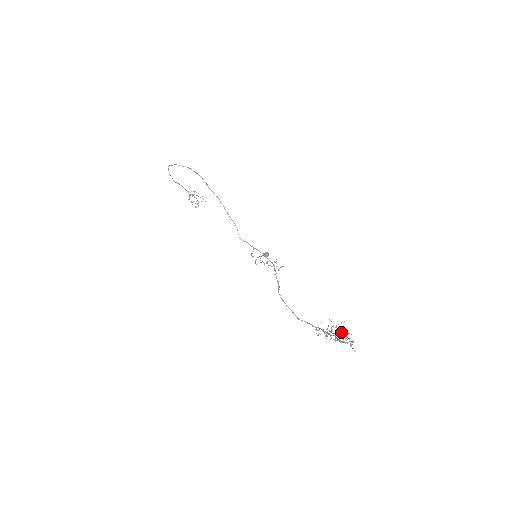
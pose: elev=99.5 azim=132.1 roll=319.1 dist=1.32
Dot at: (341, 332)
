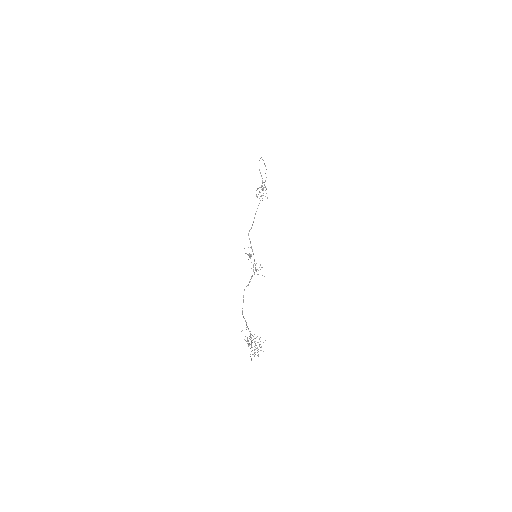
Dot at: (259, 345)
